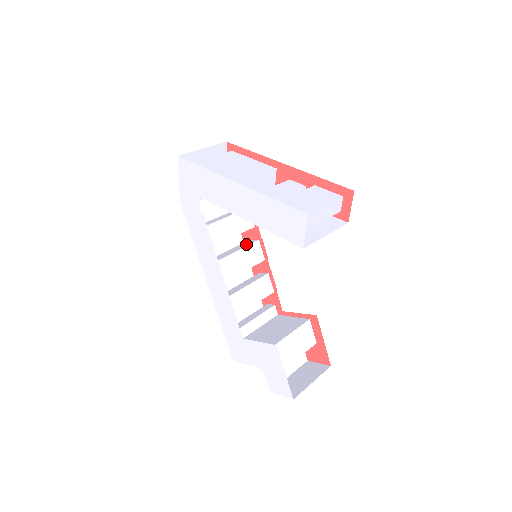
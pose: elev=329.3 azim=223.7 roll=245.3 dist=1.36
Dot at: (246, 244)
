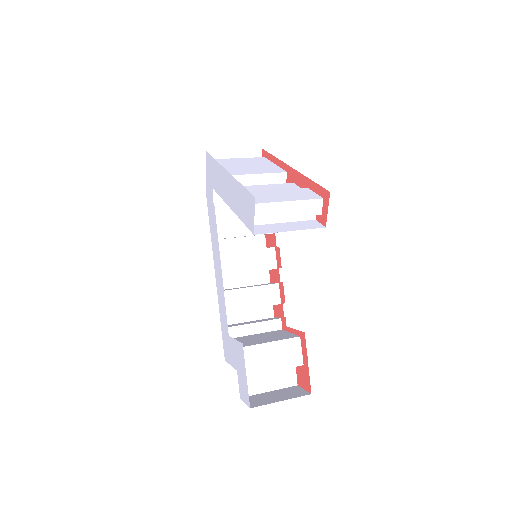
Dot at: (261, 248)
